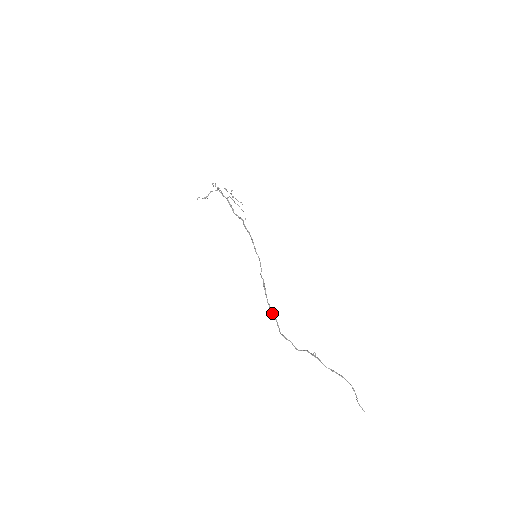
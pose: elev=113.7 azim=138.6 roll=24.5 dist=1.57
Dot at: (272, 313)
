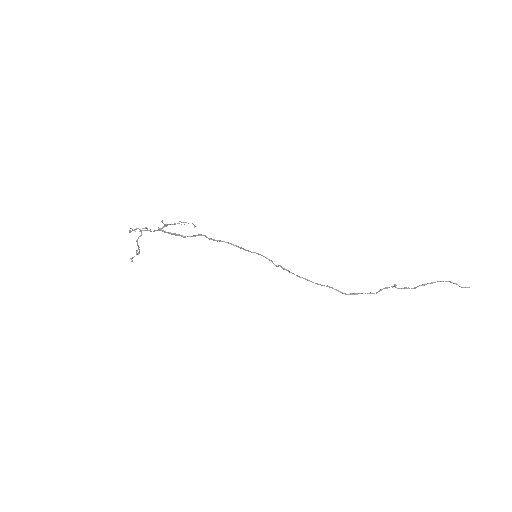
Dot at: (317, 284)
